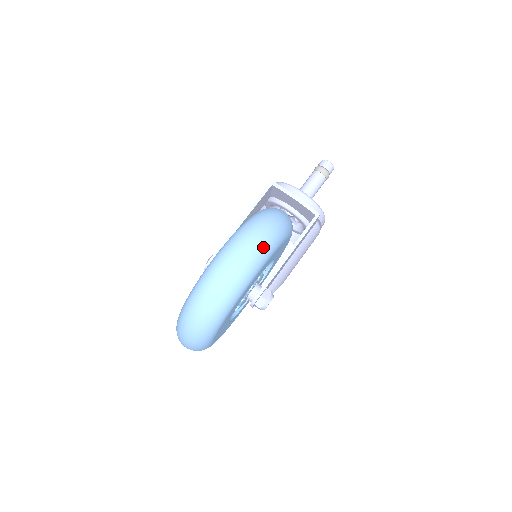
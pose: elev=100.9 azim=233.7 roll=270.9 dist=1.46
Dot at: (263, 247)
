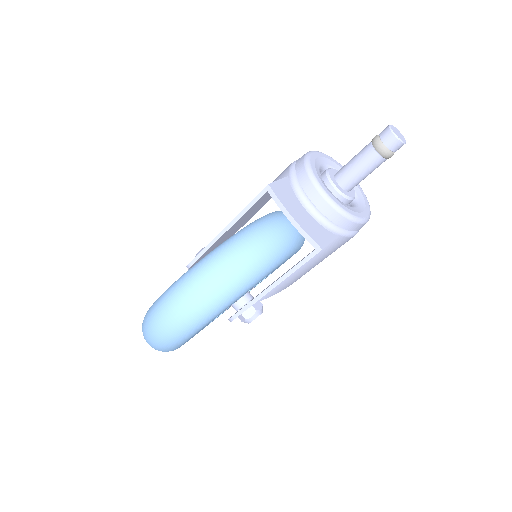
Dot at: (202, 311)
